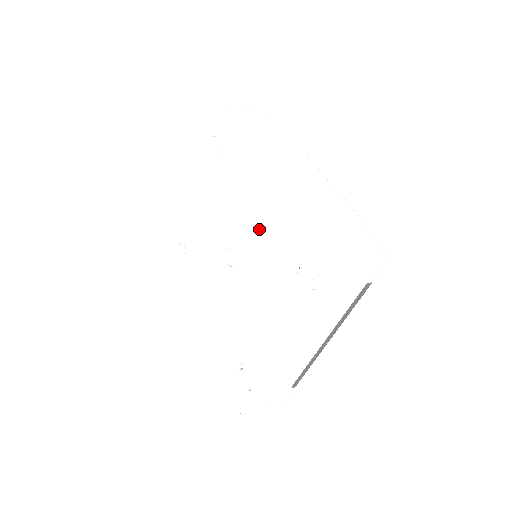
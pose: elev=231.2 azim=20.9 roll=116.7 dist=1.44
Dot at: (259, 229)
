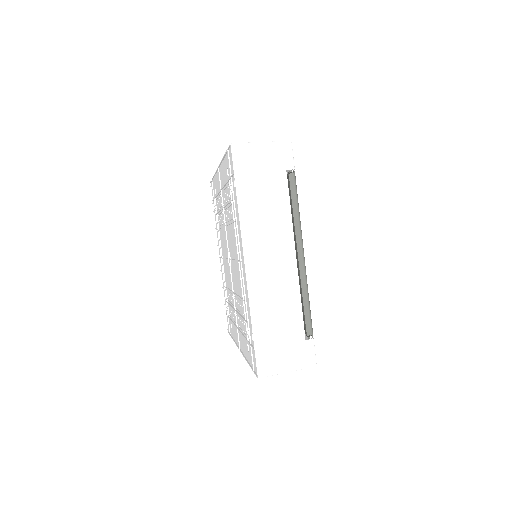
Dot at: (226, 210)
